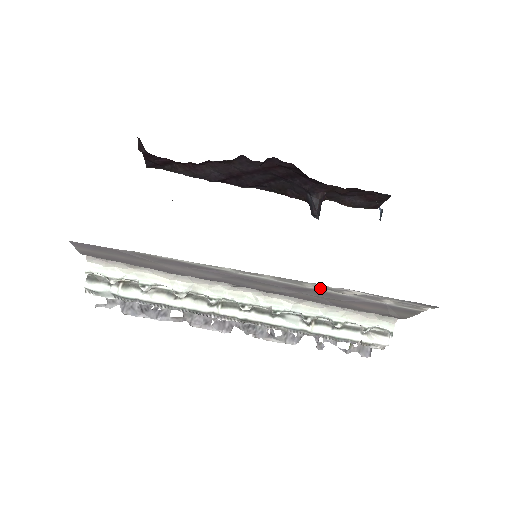
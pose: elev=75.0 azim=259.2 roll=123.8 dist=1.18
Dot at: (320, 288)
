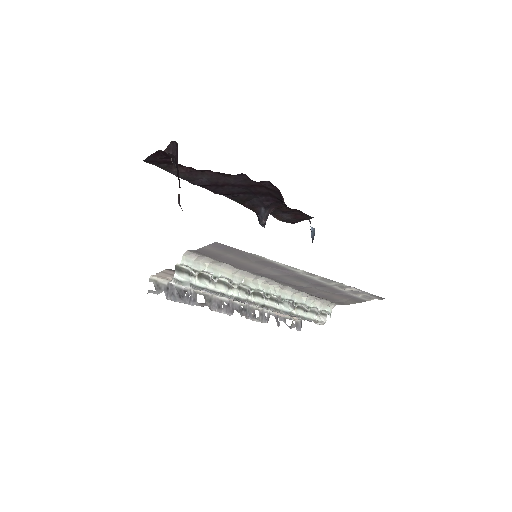
Dot at: (335, 285)
